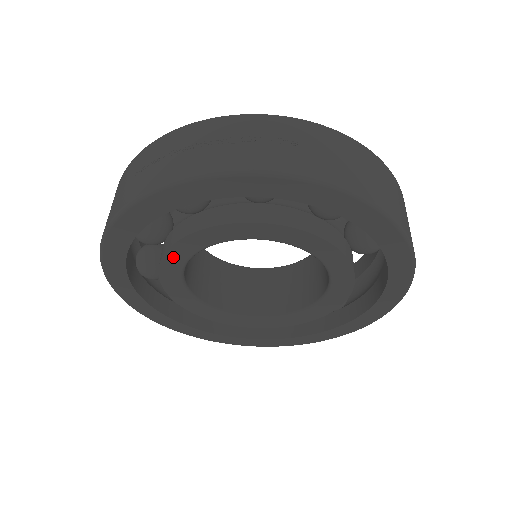
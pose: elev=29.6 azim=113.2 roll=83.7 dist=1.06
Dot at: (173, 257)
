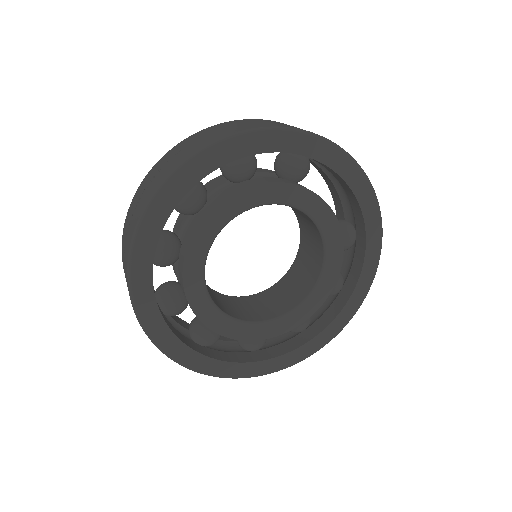
Dot at: (195, 298)
